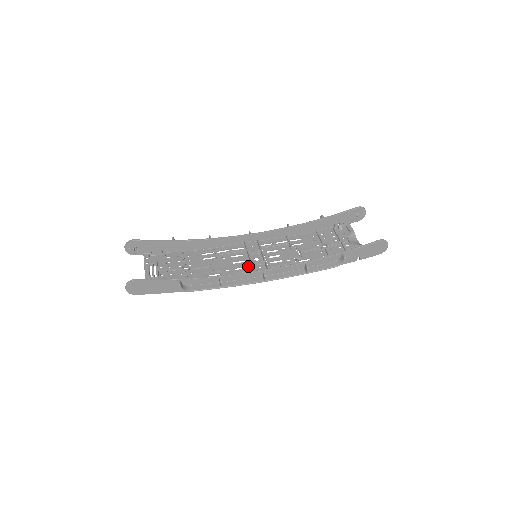
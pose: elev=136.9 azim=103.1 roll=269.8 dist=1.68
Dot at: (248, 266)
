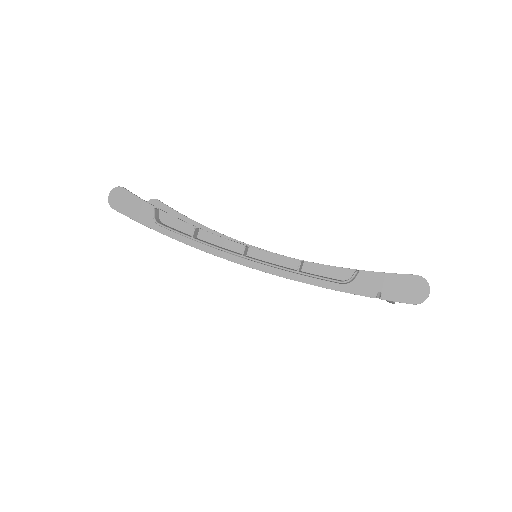
Dot at: occluded
